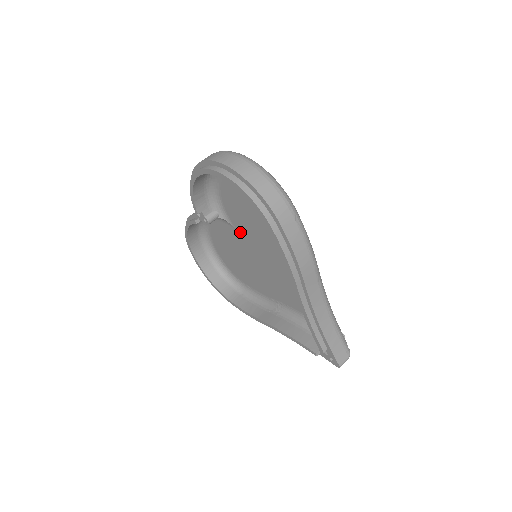
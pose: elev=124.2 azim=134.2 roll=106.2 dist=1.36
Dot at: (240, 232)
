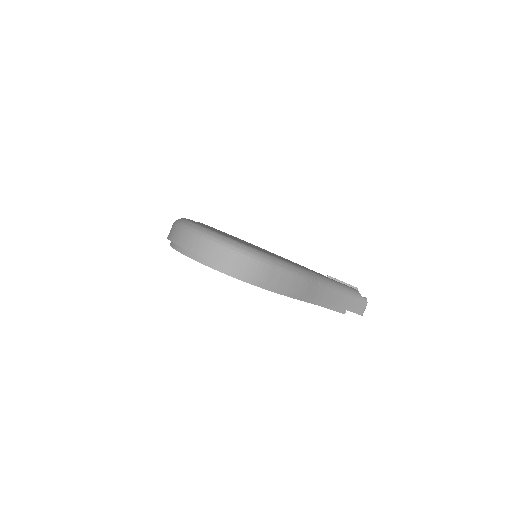
Dot at: occluded
